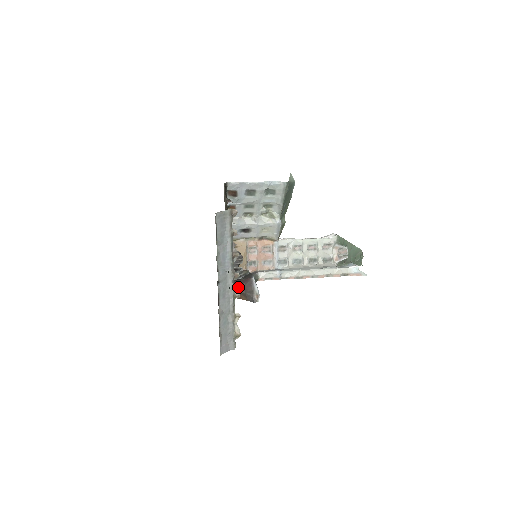
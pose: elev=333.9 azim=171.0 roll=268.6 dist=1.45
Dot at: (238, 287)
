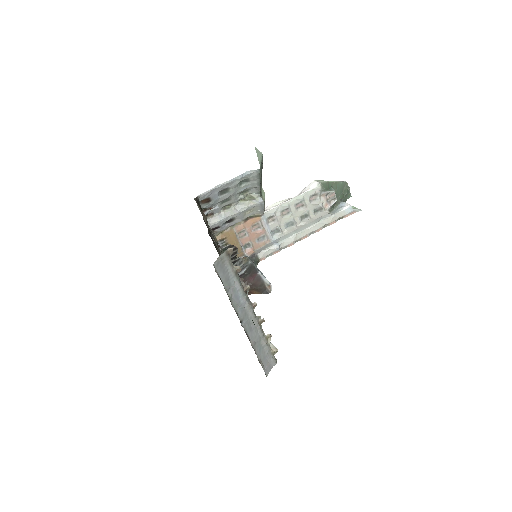
Dot at: occluded
